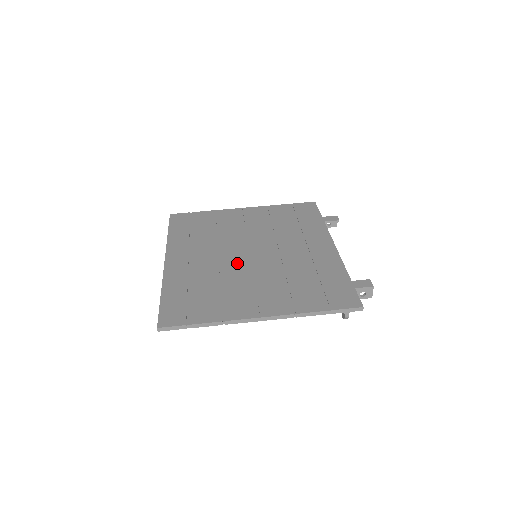
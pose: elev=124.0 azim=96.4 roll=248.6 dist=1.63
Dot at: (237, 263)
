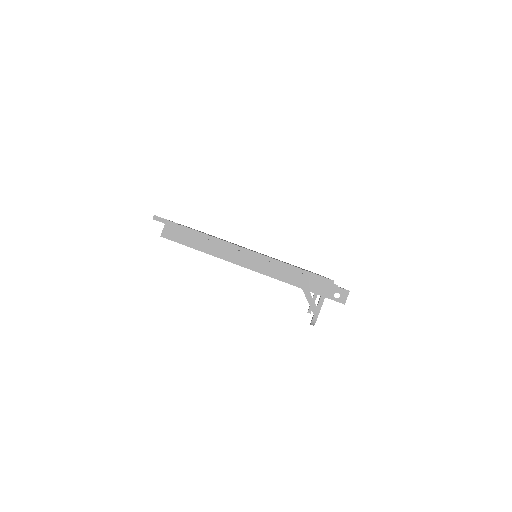
Dot at: occluded
